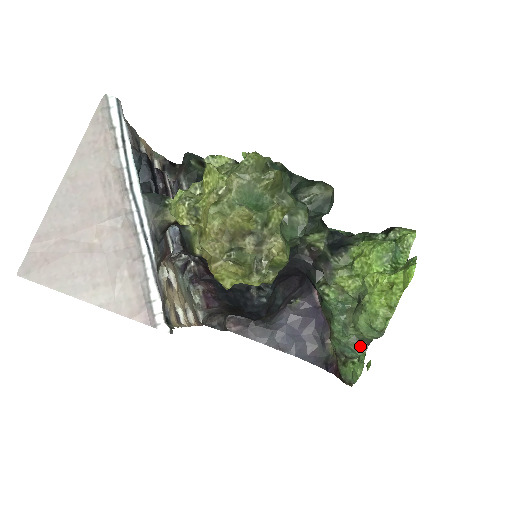
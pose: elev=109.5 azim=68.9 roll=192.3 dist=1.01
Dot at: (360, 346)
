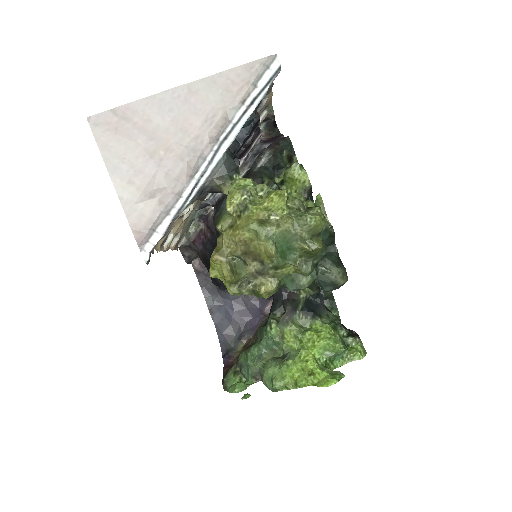
Dot at: (256, 376)
